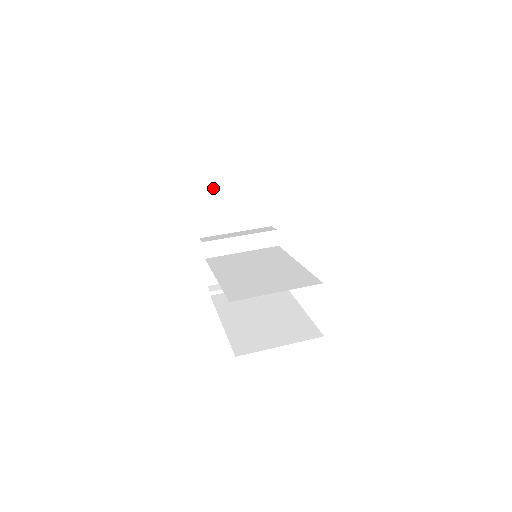
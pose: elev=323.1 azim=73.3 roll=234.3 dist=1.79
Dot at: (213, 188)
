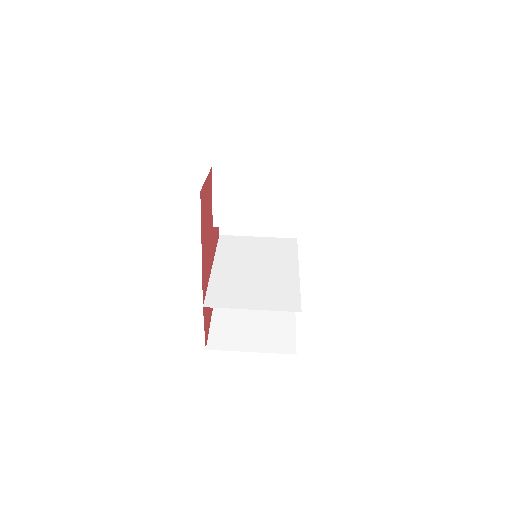
Dot at: (224, 181)
